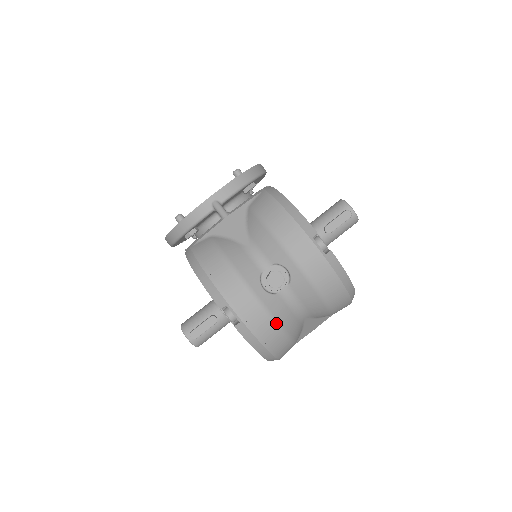
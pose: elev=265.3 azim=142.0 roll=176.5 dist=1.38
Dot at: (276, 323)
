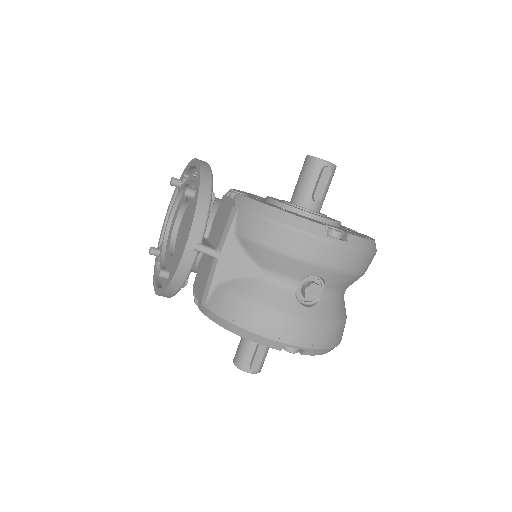
Dot at: (333, 325)
